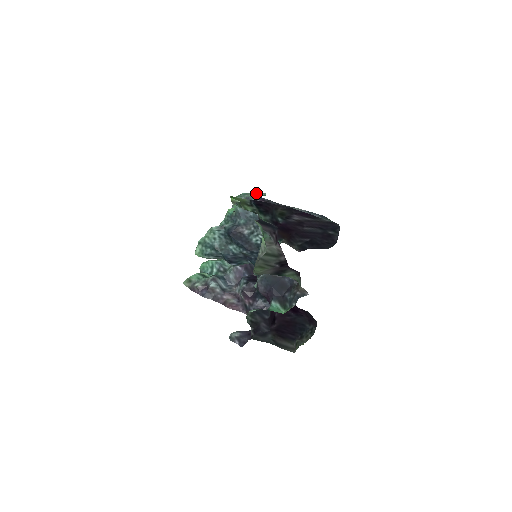
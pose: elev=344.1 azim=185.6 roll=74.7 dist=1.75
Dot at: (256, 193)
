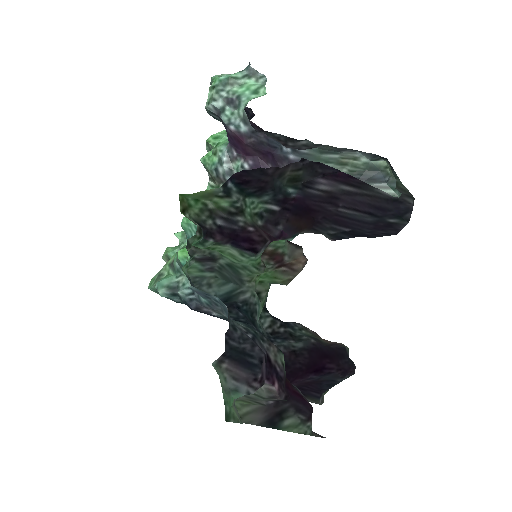
Dot at: (247, 74)
